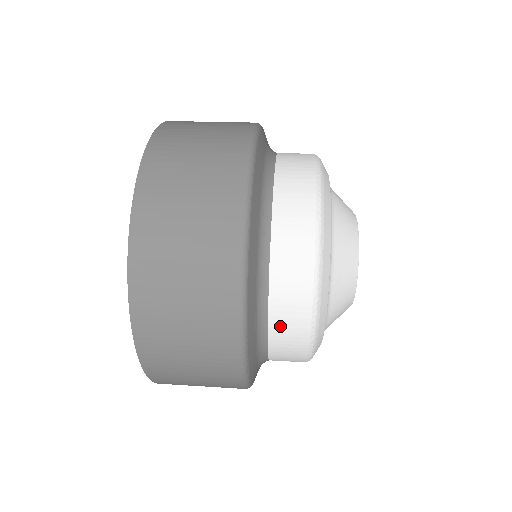
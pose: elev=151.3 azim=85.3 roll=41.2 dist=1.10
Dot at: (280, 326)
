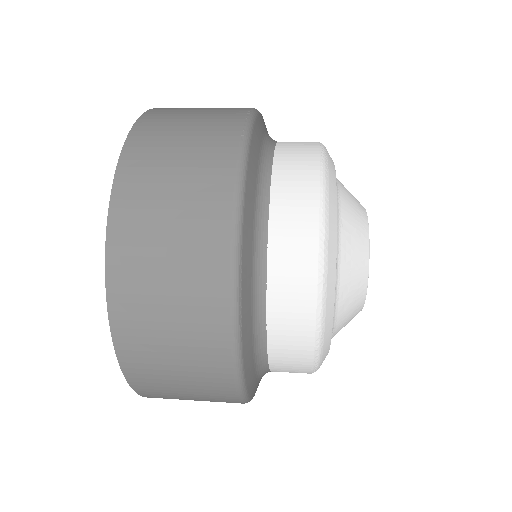
Dot at: (281, 267)
